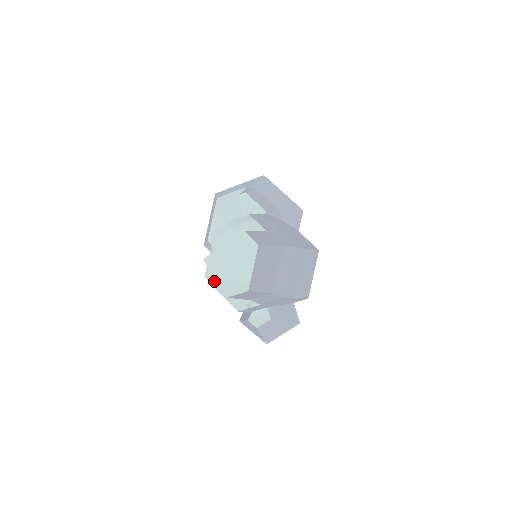
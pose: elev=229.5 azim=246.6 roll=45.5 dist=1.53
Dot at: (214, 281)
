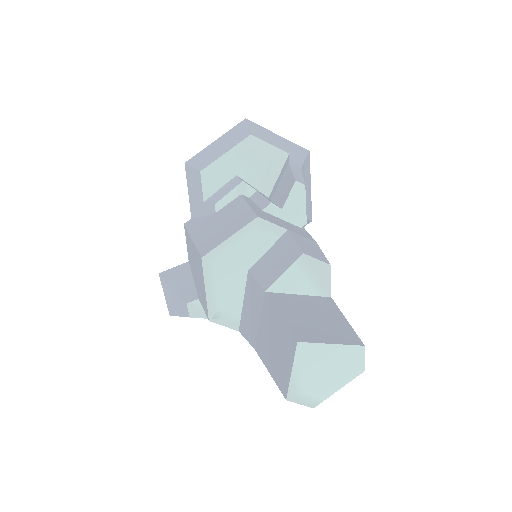
Dot at: (209, 271)
